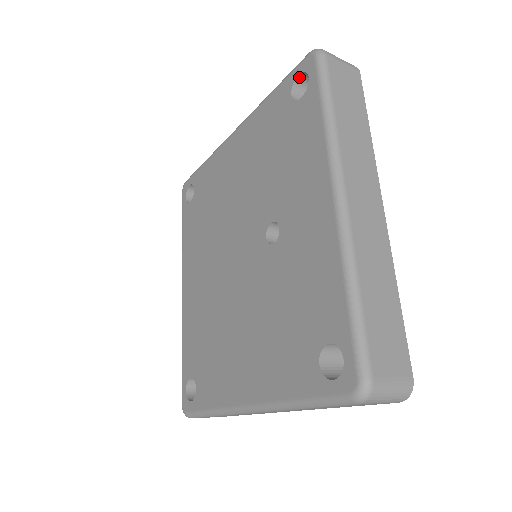
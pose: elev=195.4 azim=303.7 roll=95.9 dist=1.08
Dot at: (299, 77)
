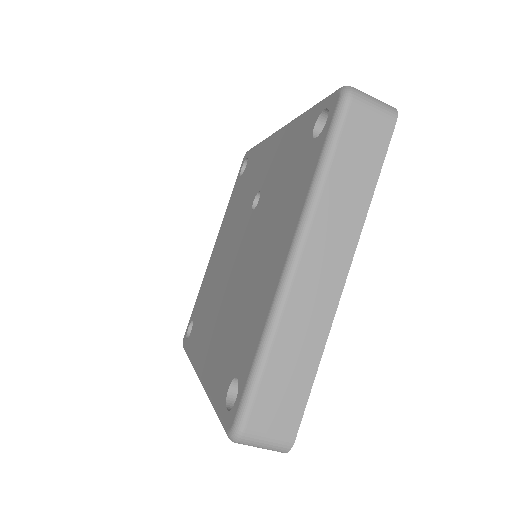
Dot at: (242, 170)
